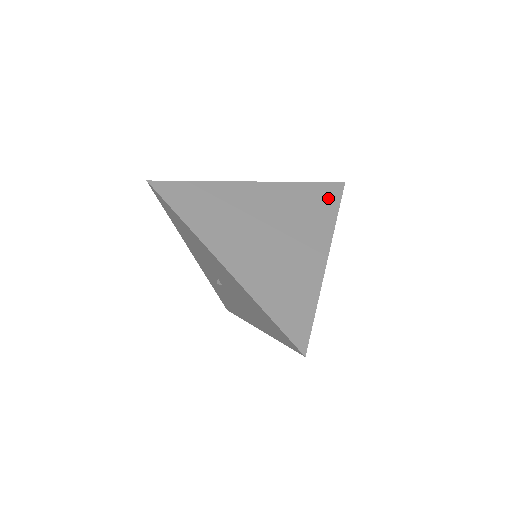
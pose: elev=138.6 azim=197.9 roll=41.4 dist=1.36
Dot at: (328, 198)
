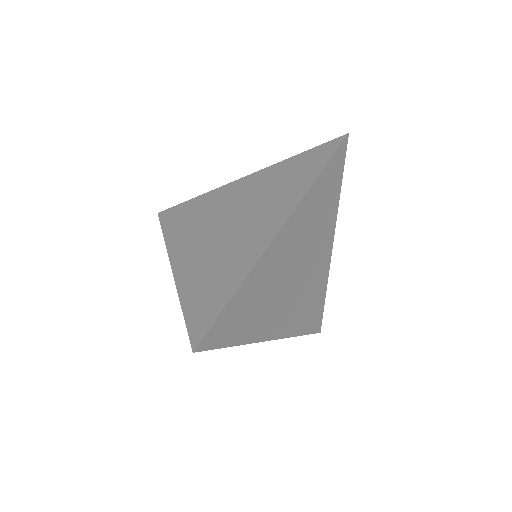
Dot at: (315, 161)
